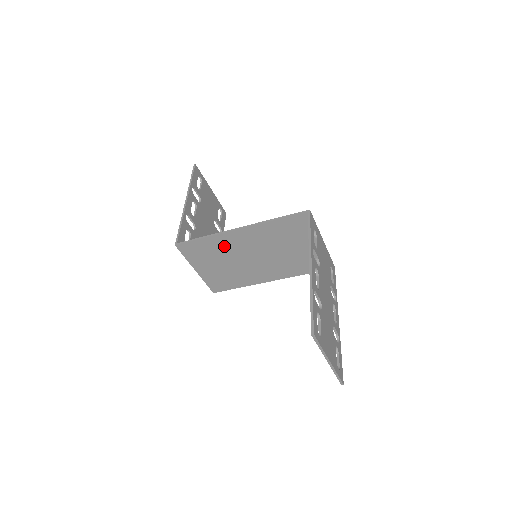
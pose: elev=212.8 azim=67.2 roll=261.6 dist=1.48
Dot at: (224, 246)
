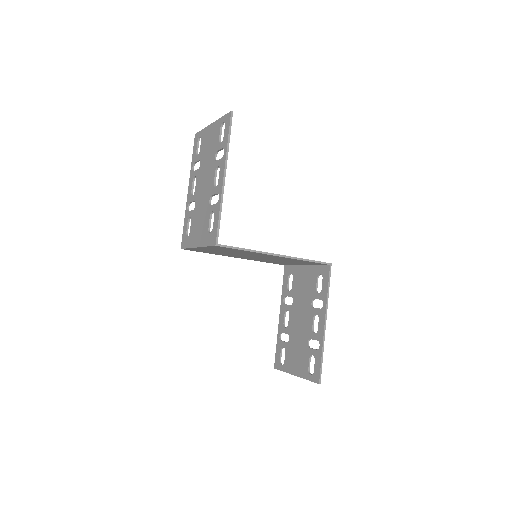
Dot at: (249, 253)
